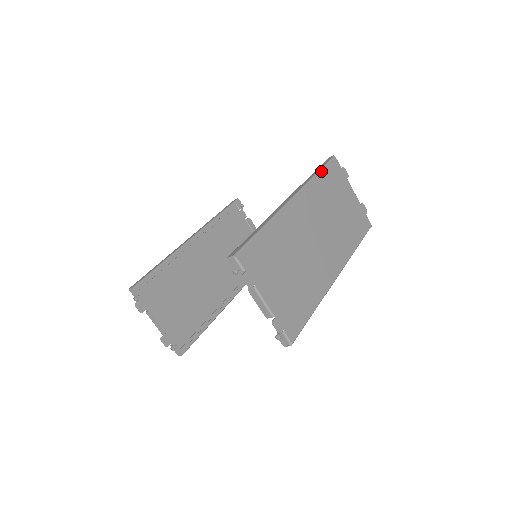
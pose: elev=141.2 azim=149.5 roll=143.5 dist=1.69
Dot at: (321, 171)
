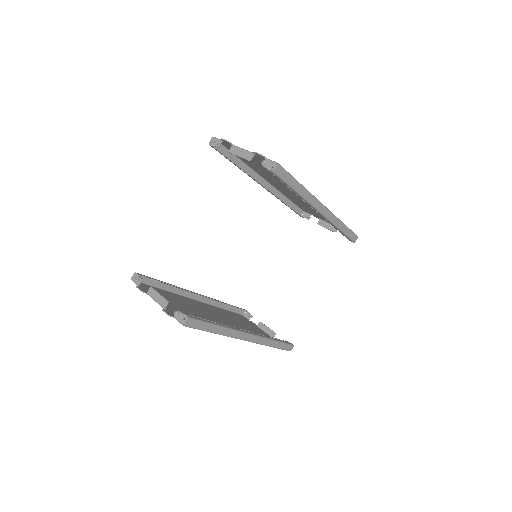
Dot at: (291, 200)
